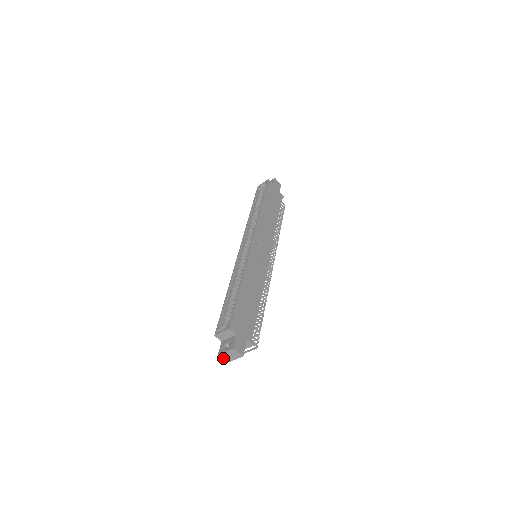
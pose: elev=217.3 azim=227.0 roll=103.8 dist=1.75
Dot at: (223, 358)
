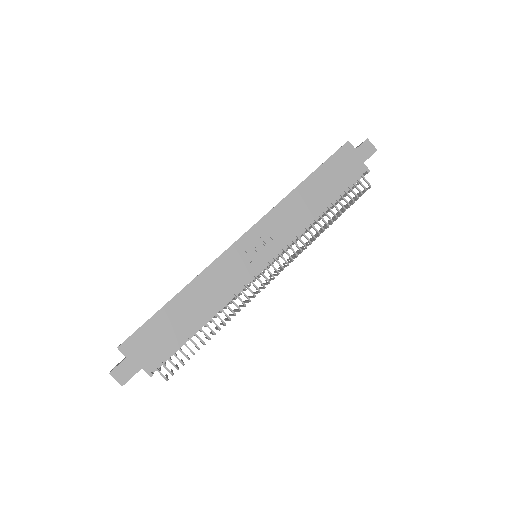
Dot at: occluded
